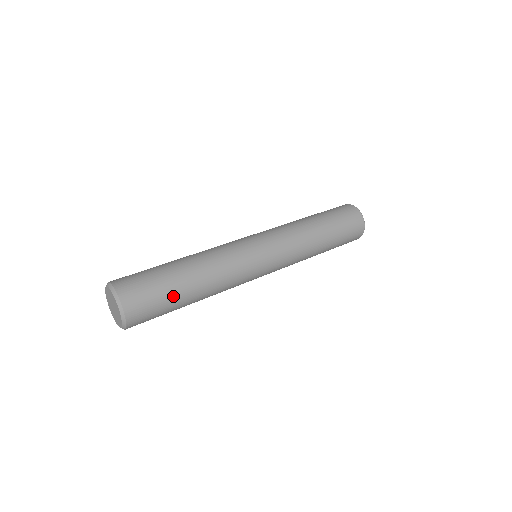
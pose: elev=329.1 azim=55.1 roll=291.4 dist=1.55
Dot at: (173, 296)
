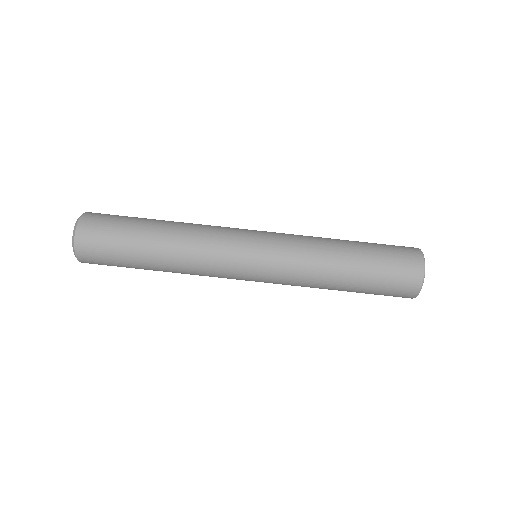
Dot at: (129, 260)
